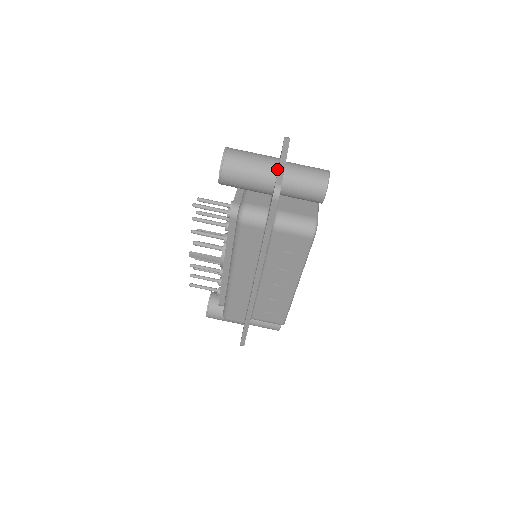
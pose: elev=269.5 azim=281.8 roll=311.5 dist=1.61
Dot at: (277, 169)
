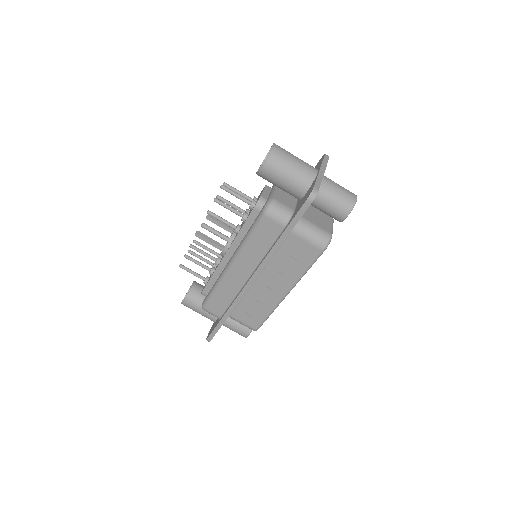
Dot at: (315, 177)
